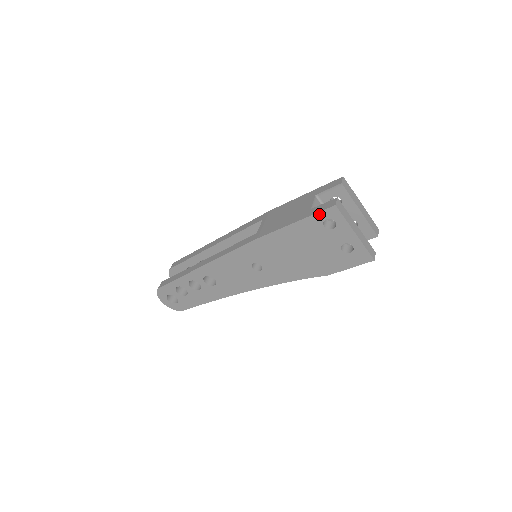
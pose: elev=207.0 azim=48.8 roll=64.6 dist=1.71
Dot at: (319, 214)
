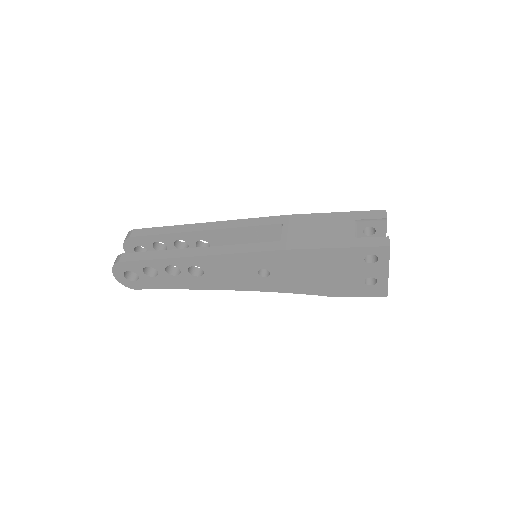
Dot at: (368, 248)
